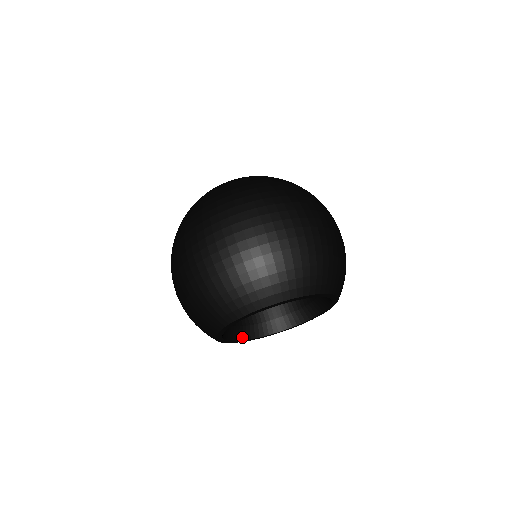
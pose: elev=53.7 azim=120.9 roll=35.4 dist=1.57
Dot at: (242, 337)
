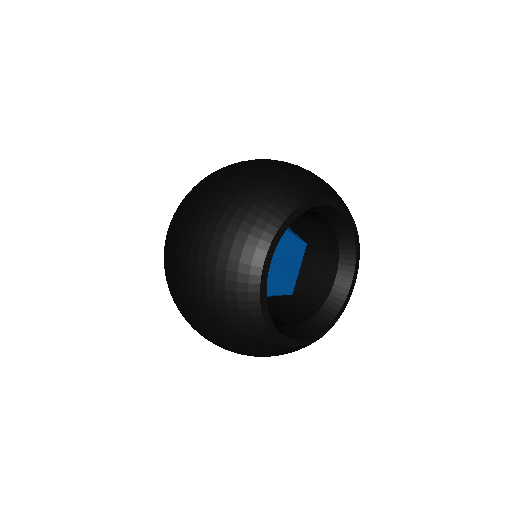
Dot at: (289, 336)
